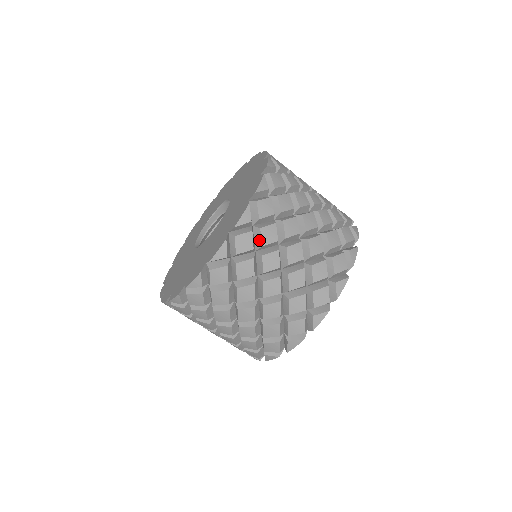
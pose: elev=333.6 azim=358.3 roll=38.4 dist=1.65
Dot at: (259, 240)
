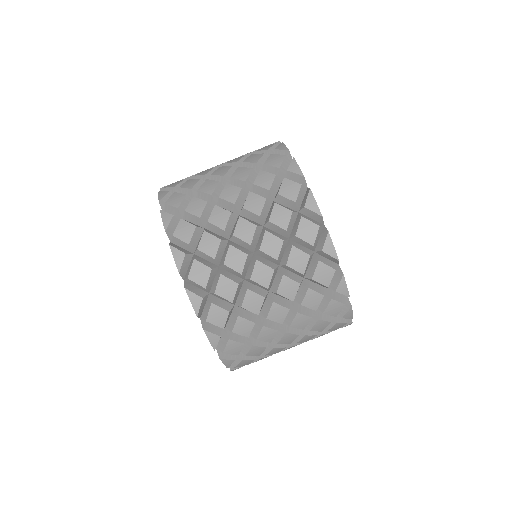
Dot at: (225, 300)
